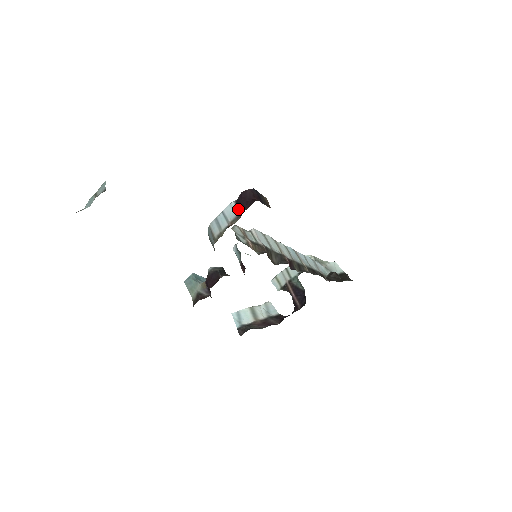
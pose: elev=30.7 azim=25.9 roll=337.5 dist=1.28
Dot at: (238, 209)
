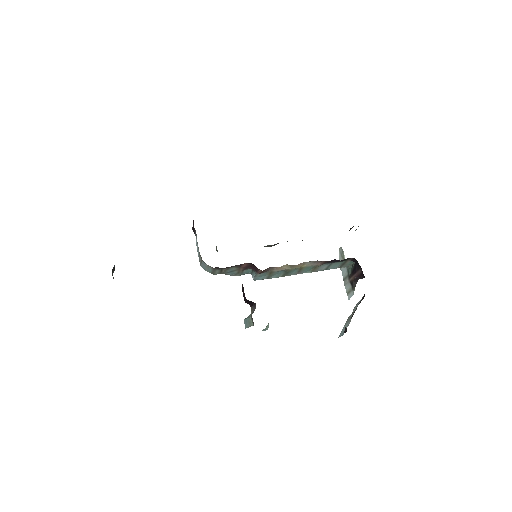
Dot at: (195, 234)
